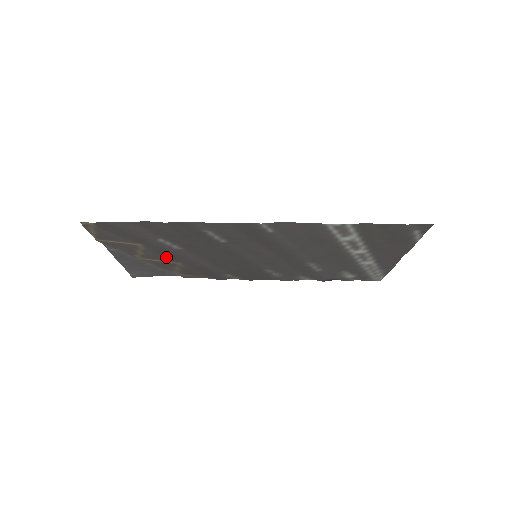
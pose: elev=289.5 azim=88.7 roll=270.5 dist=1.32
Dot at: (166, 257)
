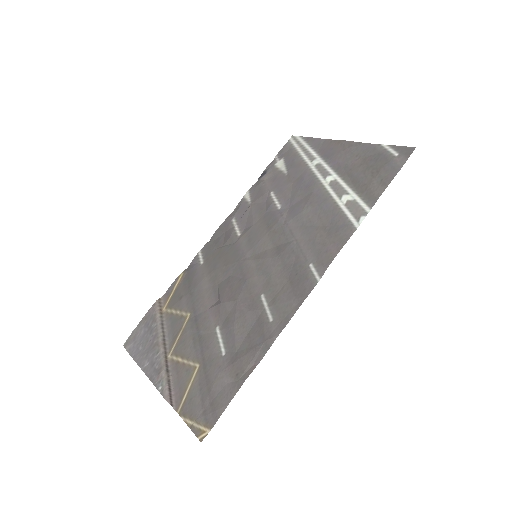
Dot at: (190, 332)
